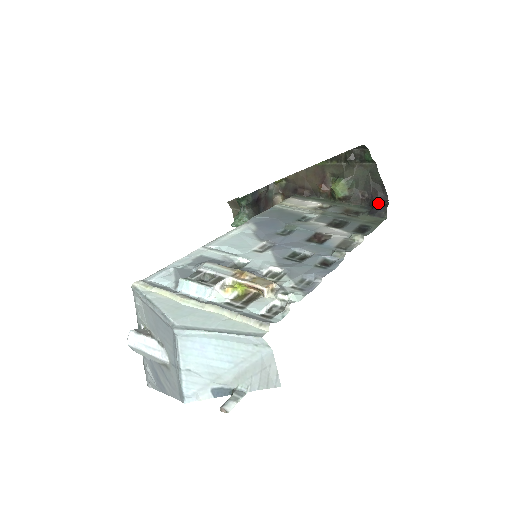
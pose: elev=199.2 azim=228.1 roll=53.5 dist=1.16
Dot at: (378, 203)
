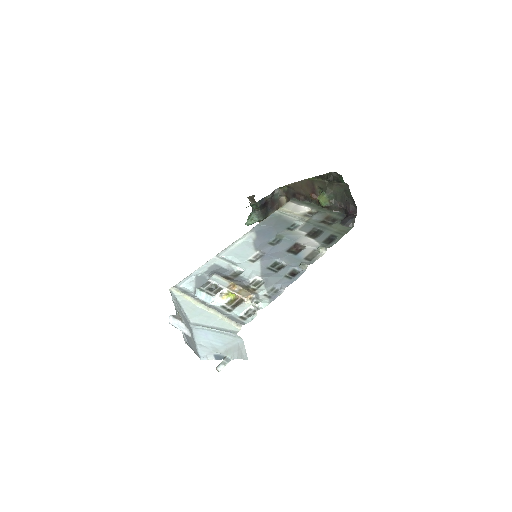
Dot at: (350, 214)
